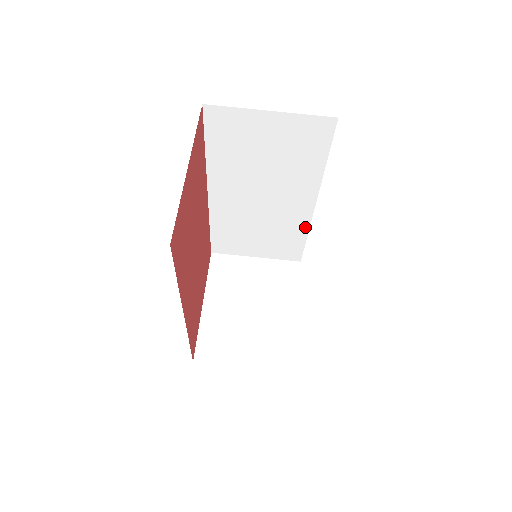
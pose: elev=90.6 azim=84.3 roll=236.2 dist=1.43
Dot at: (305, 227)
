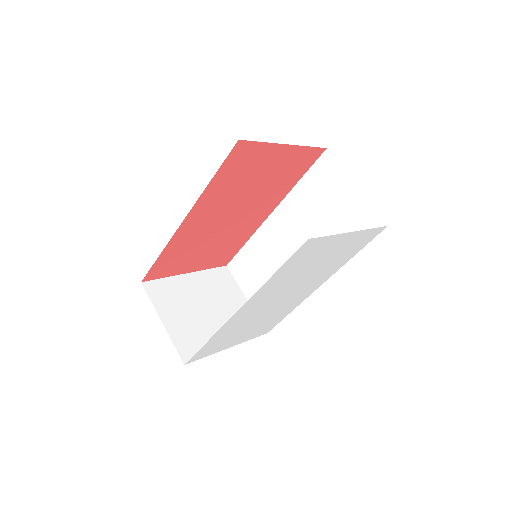
Dot at: occluded
